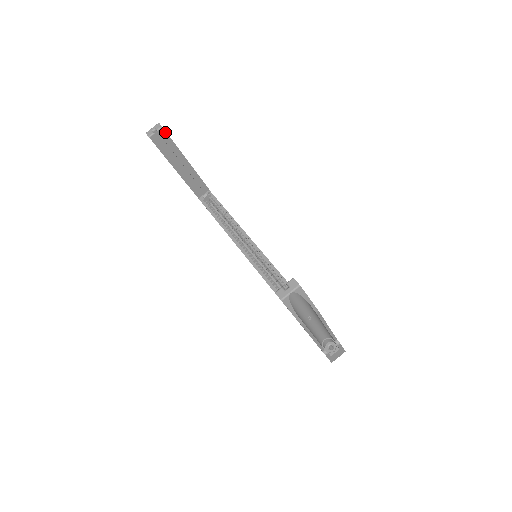
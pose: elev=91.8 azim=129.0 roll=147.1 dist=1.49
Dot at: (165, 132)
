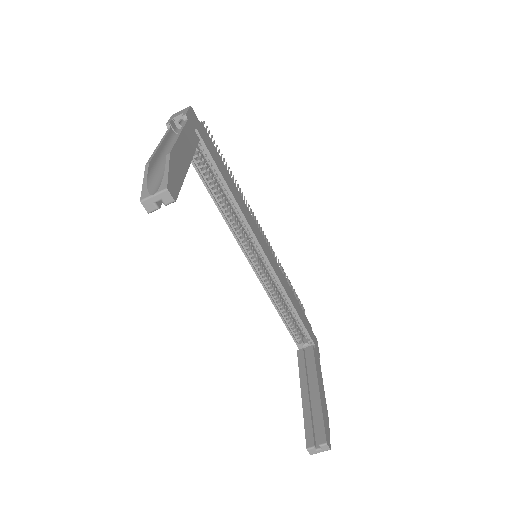
Dot at: (176, 196)
